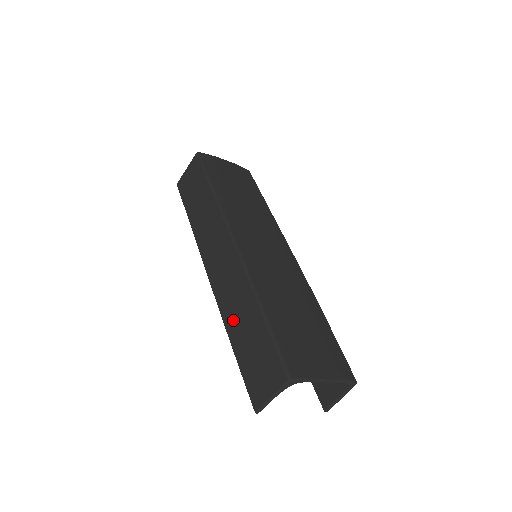
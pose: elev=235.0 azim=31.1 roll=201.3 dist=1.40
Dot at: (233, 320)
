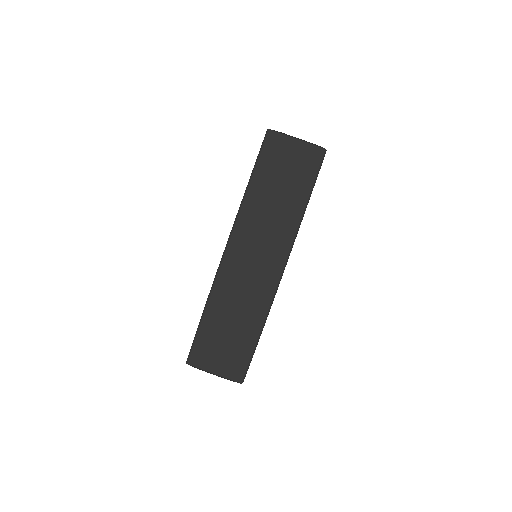
Dot at: occluded
